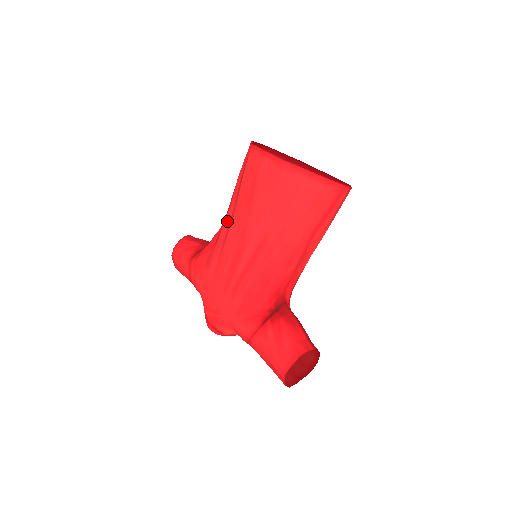
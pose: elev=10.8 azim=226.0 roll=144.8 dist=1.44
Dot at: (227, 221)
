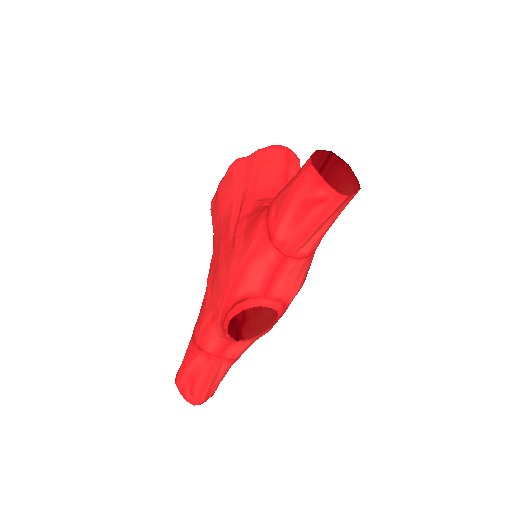
Dot at: (213, 255)
